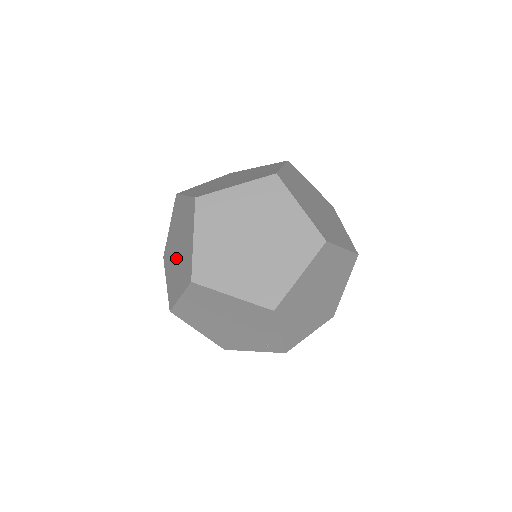
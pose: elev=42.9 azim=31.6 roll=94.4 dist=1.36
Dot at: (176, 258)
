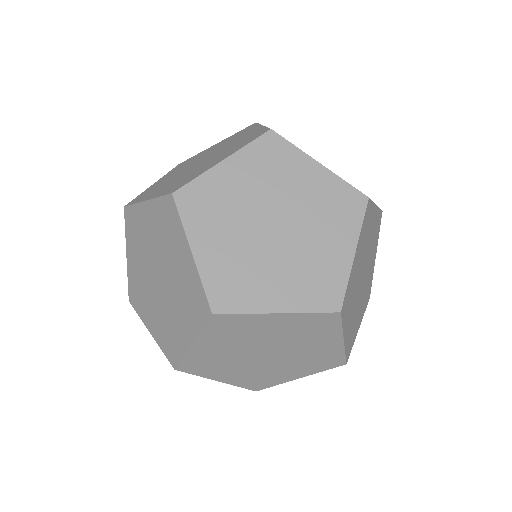
Dot at: (263, 361)
